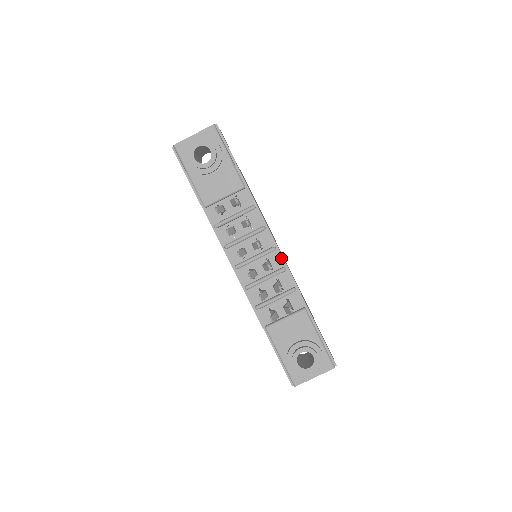
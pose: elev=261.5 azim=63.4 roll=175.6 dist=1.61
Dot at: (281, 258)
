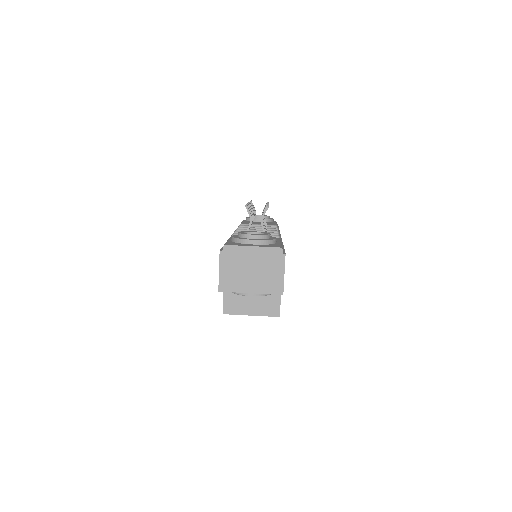
Dot at: occluded
